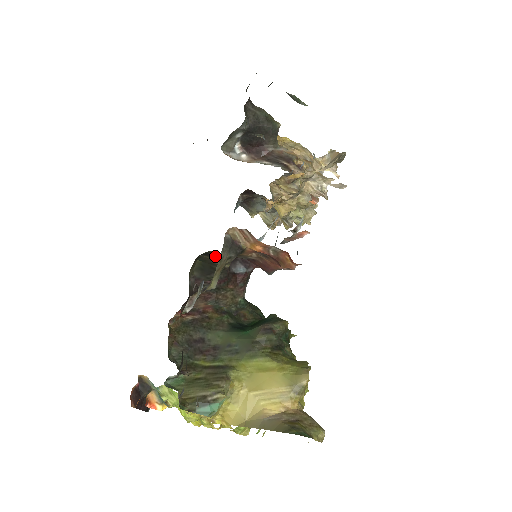
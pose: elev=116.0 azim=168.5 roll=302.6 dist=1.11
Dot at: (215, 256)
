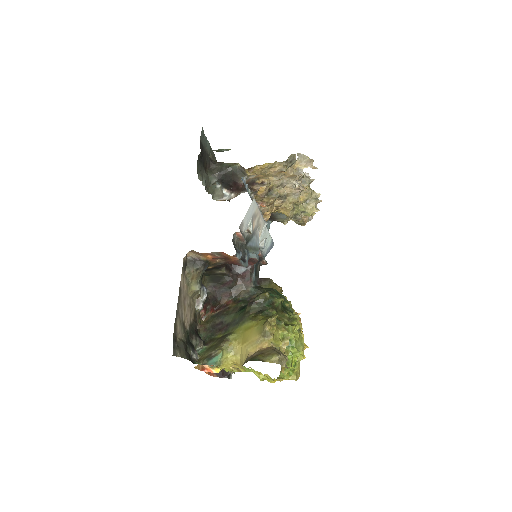
Dot at: (211, 270)
